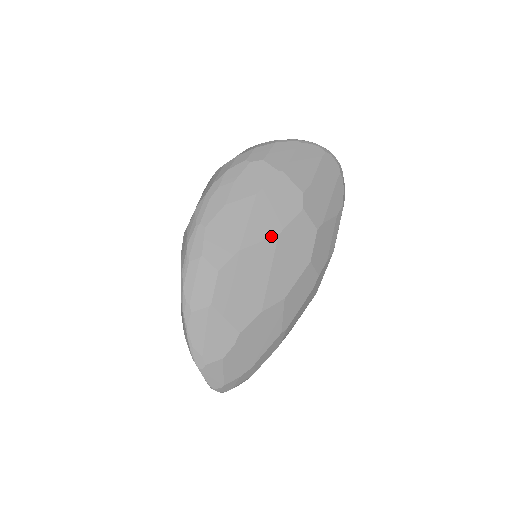
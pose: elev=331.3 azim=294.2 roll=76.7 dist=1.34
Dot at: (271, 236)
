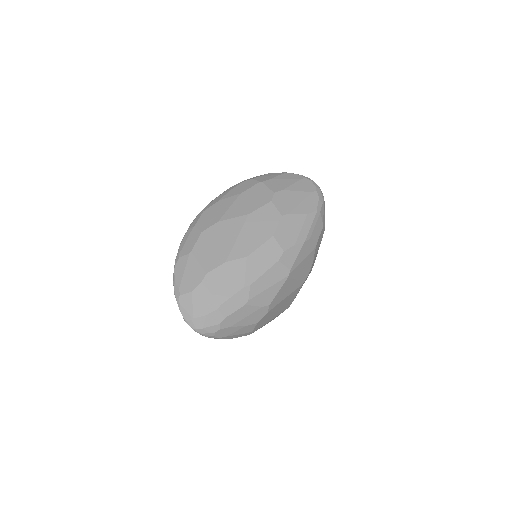
Dot at: (243, 215)
